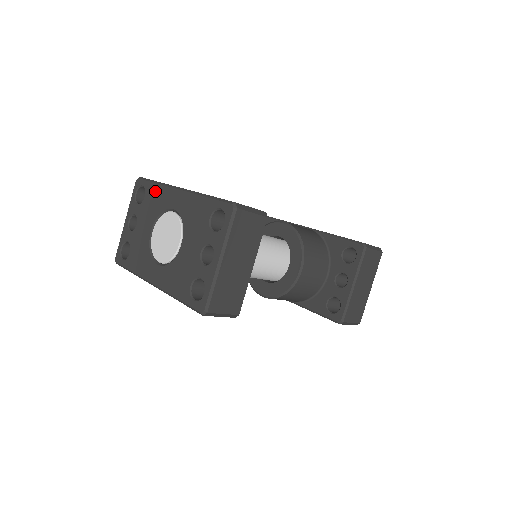
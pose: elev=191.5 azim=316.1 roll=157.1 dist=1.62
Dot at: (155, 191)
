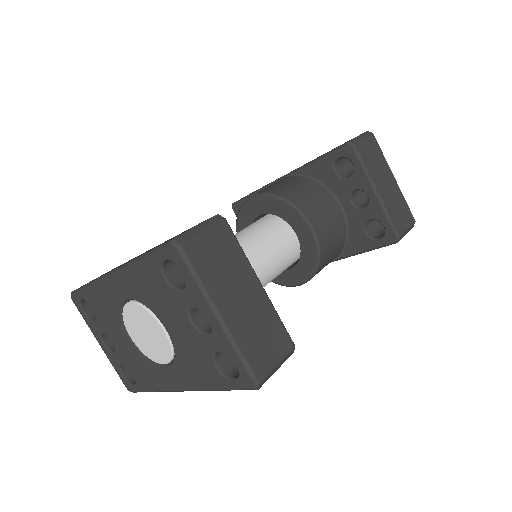
Dot at: (94, 295)
